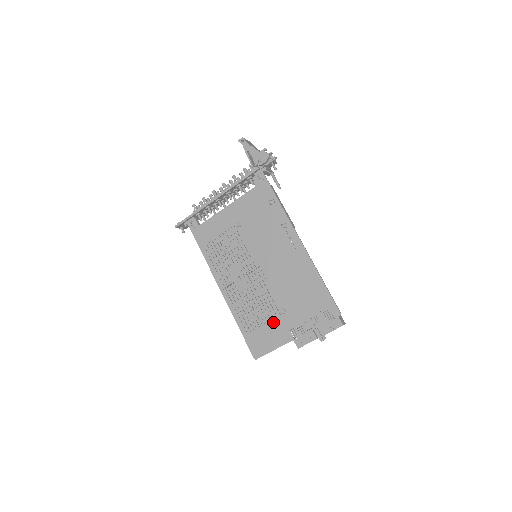
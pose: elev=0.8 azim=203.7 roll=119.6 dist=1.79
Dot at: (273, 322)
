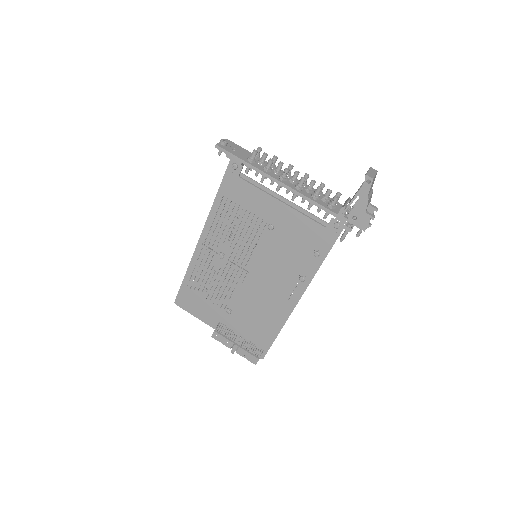
Dot at: (214, 306)
